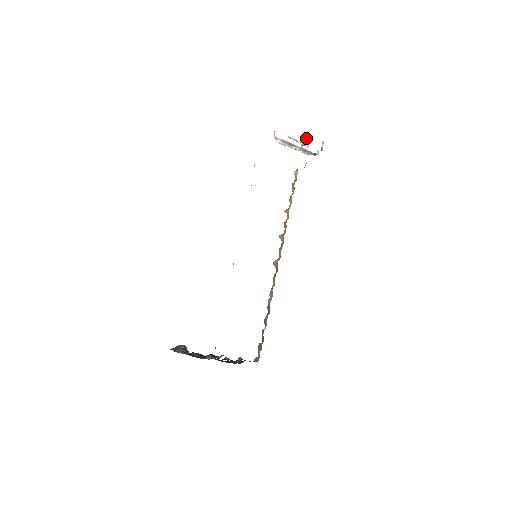
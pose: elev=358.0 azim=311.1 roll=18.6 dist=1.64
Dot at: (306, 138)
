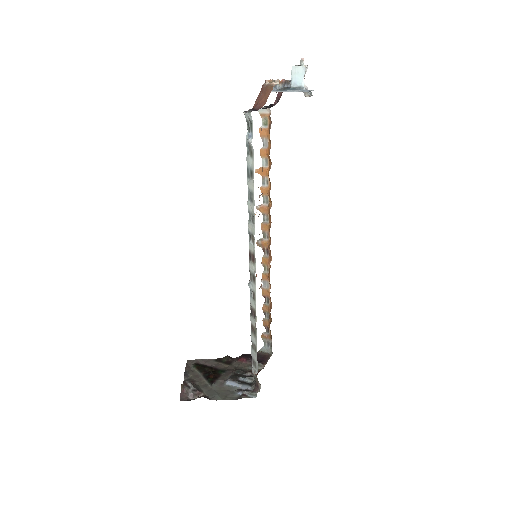
Dot at: (304, 75)
